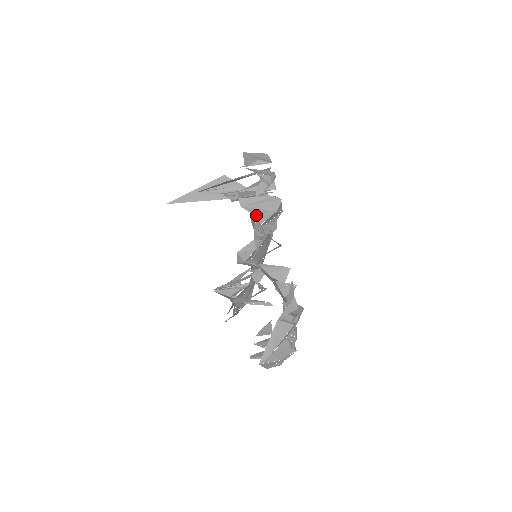
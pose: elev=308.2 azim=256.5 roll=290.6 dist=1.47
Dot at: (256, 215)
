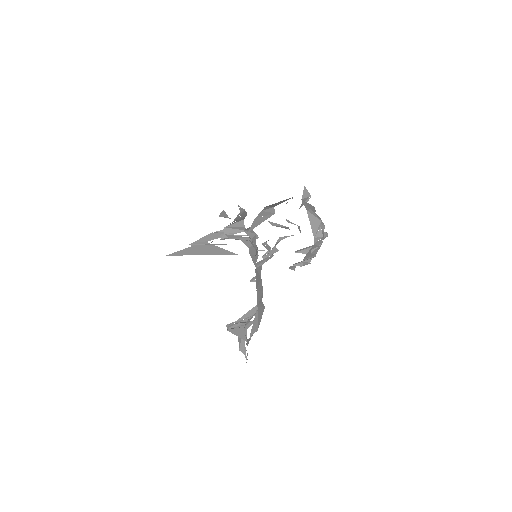
Dot at: (242, 241)
